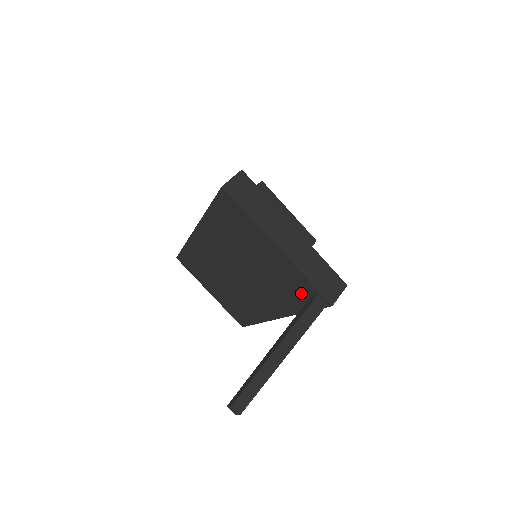
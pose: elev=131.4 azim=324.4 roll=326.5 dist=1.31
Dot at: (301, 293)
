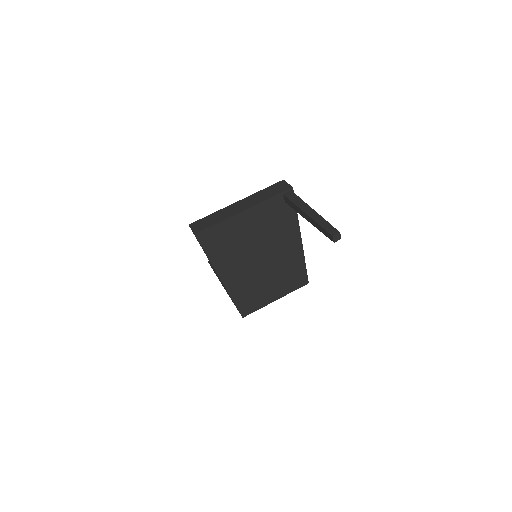
Dot at: (281, 209)
